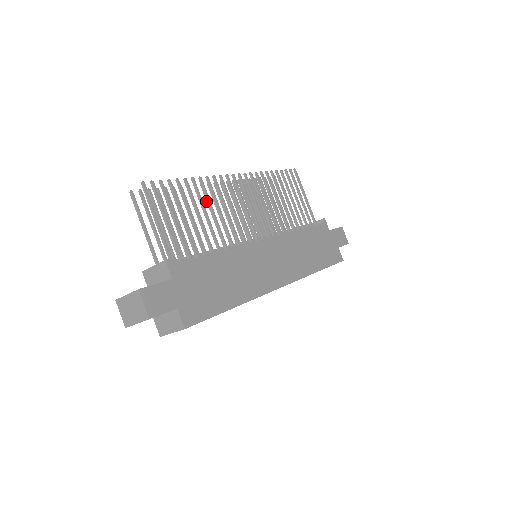
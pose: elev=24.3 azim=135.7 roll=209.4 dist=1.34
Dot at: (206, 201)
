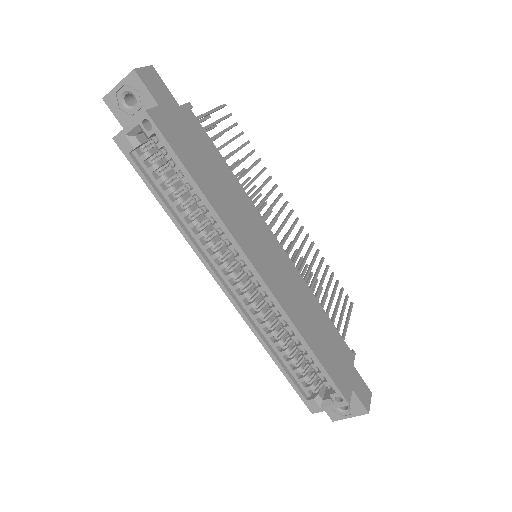
Dot at: (253, 200)
